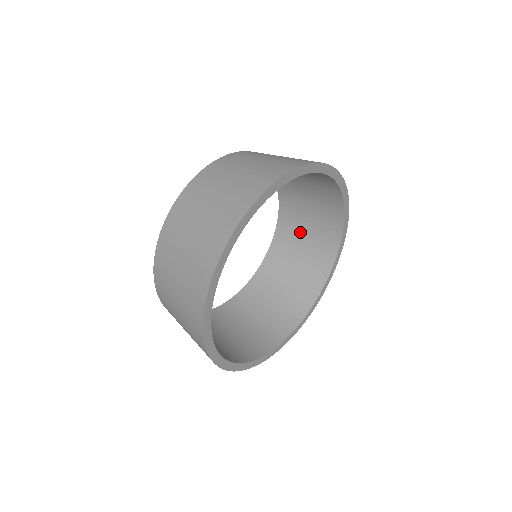
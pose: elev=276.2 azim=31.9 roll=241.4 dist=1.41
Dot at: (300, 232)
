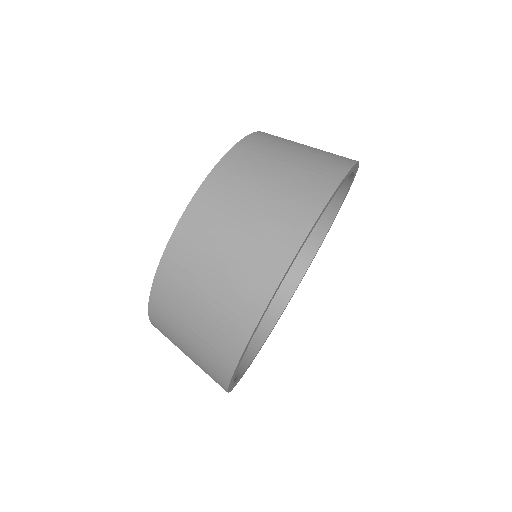
Dot at: occluded
